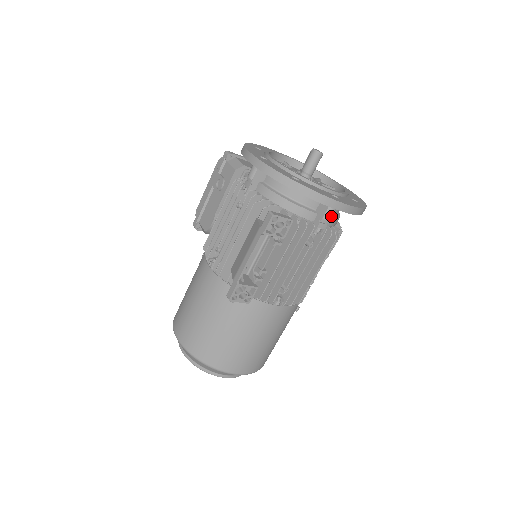
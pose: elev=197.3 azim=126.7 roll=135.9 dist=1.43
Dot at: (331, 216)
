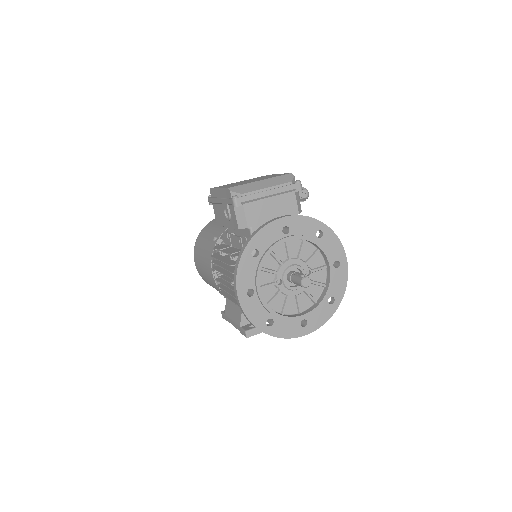
Dot at: occluded
